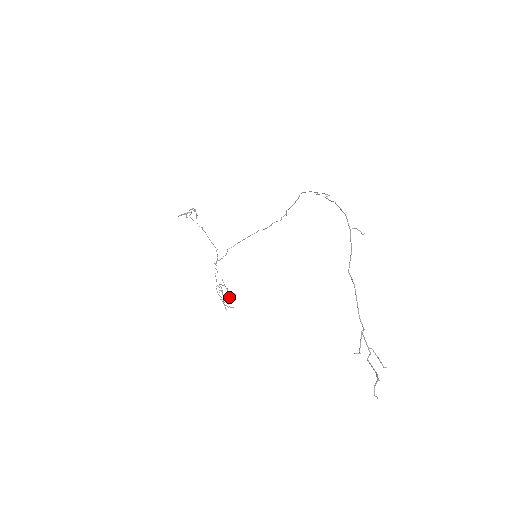
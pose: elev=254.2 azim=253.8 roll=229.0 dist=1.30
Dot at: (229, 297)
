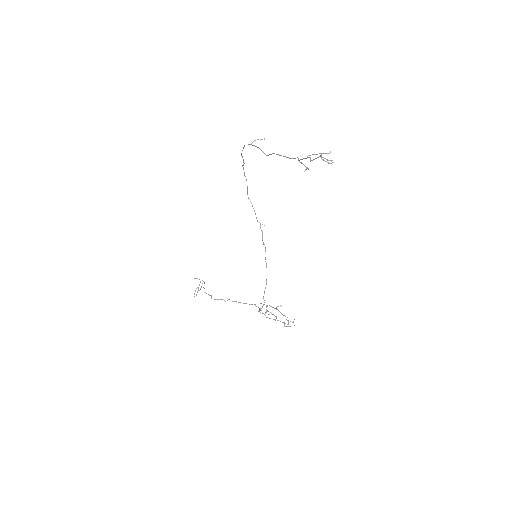
Dot at: (279, 311)
